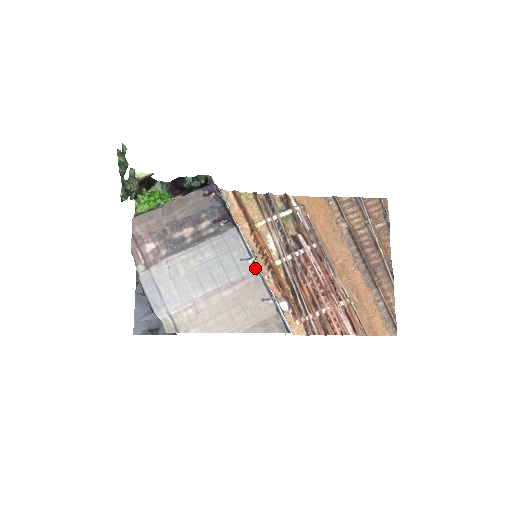
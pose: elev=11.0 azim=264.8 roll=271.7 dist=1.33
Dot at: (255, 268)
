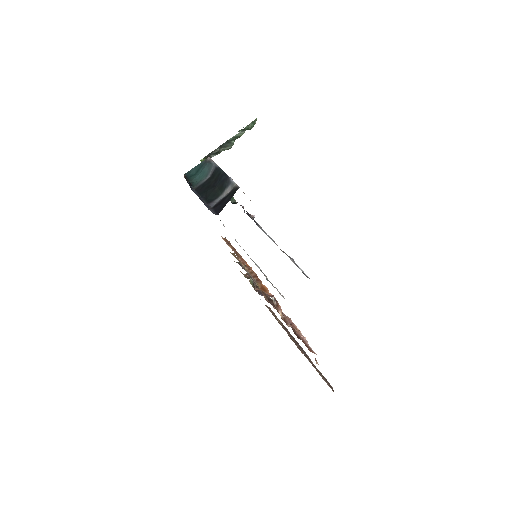
Dot at: occluded
